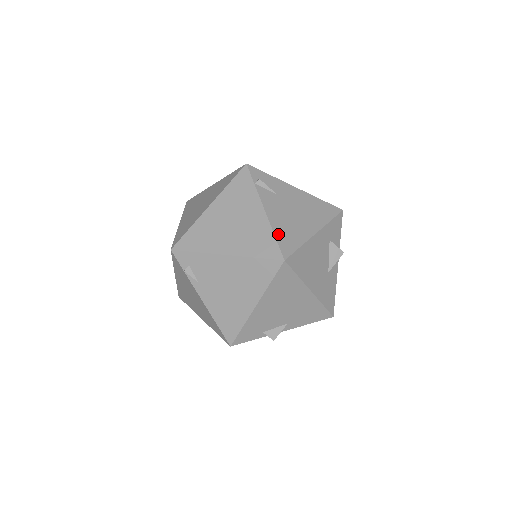
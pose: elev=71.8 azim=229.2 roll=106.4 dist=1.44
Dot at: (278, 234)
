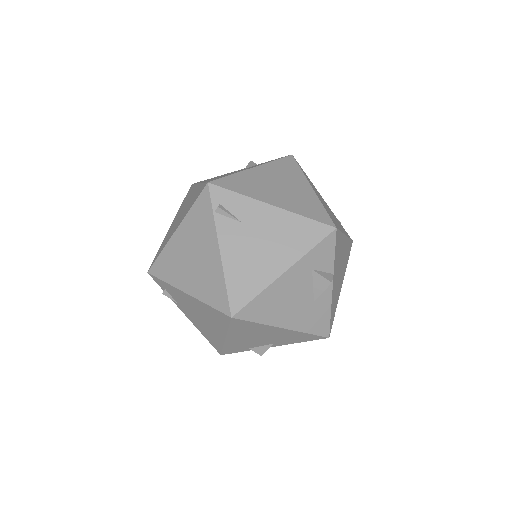
Dot at: (230, 282)
